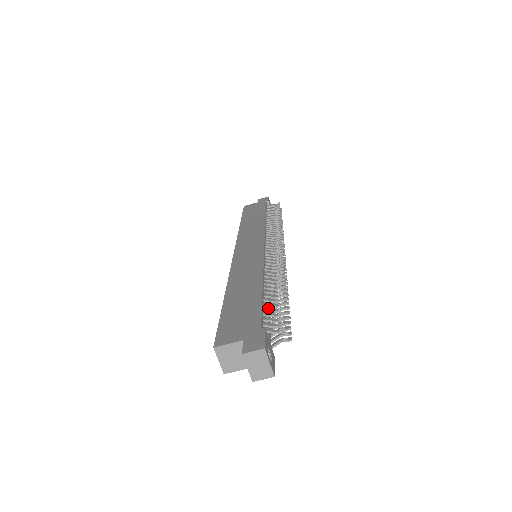
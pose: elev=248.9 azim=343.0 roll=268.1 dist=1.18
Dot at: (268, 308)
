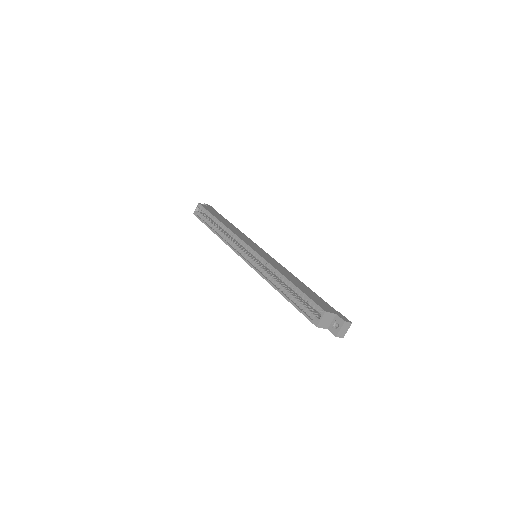
Dot at: occluded
